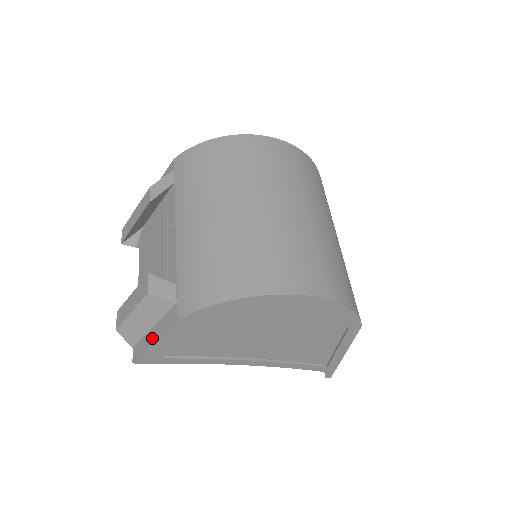
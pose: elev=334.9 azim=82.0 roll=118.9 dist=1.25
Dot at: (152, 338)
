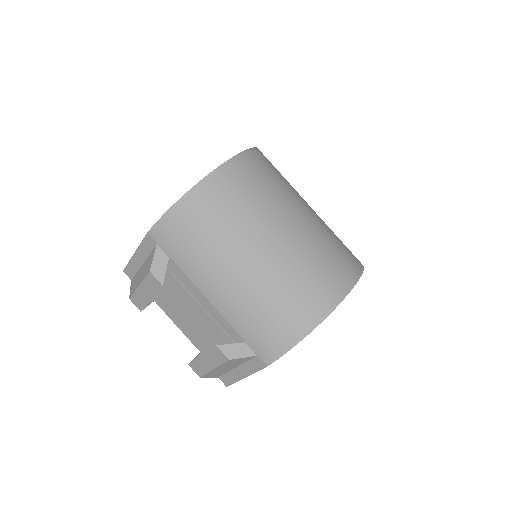
Dot at: (241, 374)
